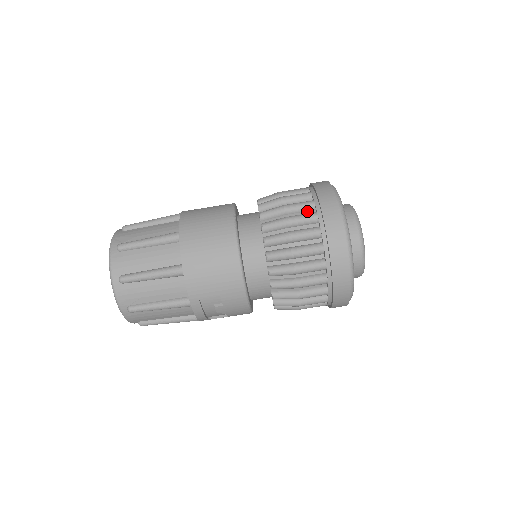
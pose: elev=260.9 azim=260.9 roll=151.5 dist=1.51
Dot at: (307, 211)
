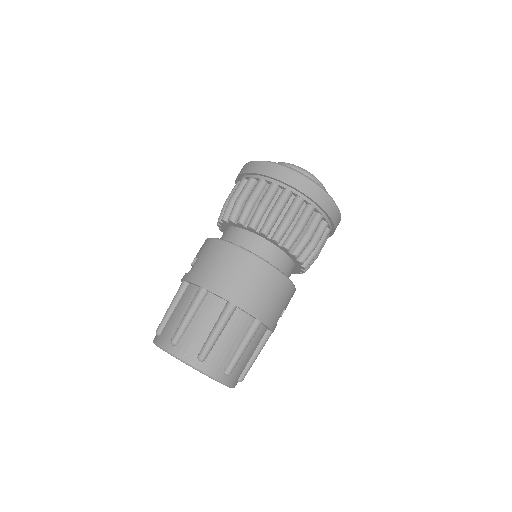
Dot at: (288, 200)
